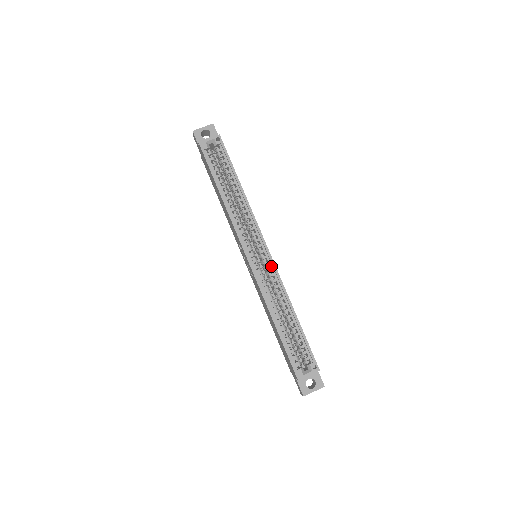
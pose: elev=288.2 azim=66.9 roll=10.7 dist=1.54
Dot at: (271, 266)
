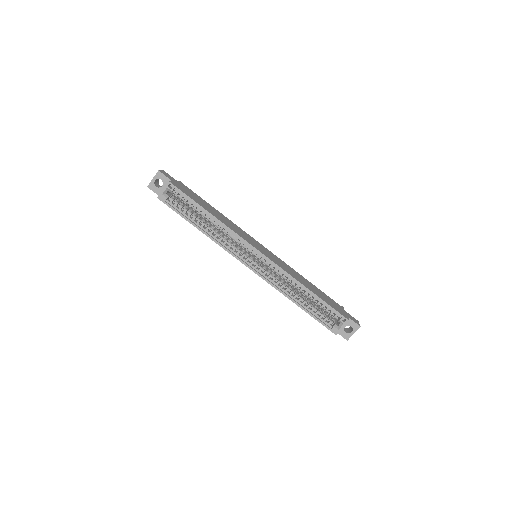
Dot at: (271, 263)
